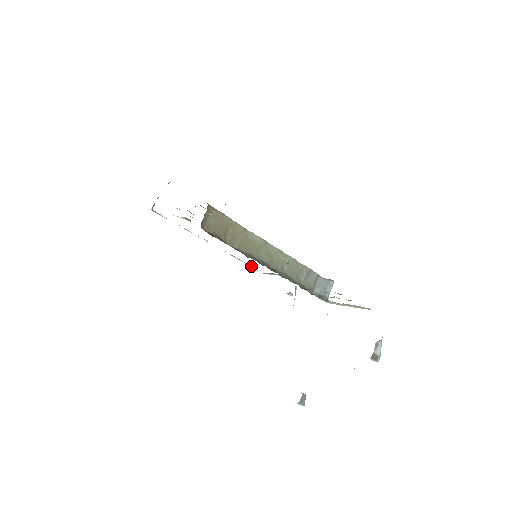
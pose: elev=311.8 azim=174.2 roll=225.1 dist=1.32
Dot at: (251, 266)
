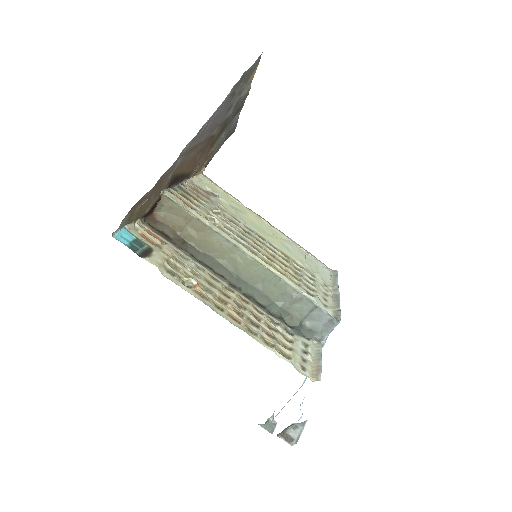
Dot at: (316, 258)
